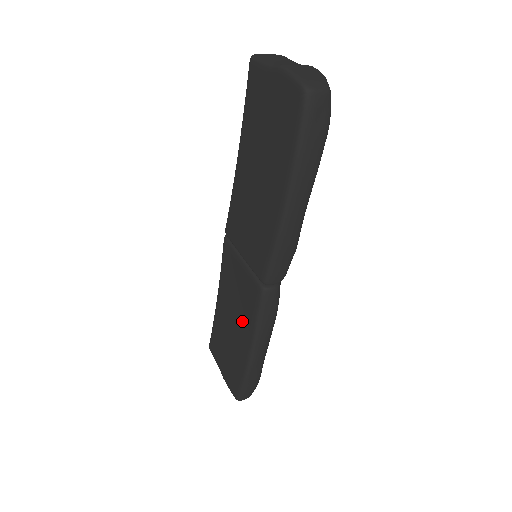
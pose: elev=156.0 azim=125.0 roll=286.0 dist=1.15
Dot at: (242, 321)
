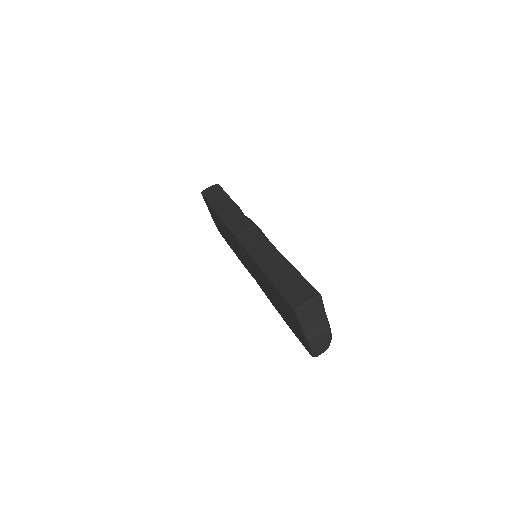
Dot at: (236, 251)
